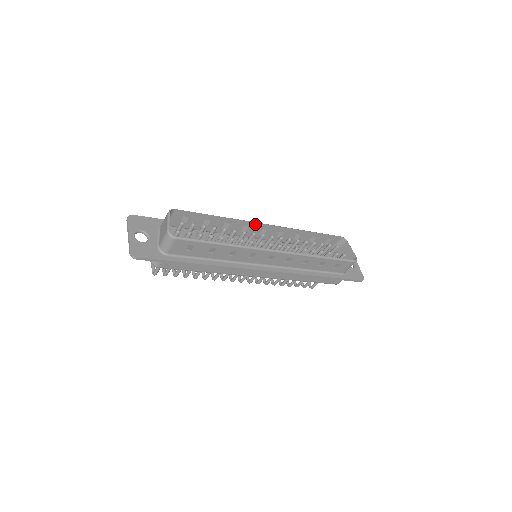
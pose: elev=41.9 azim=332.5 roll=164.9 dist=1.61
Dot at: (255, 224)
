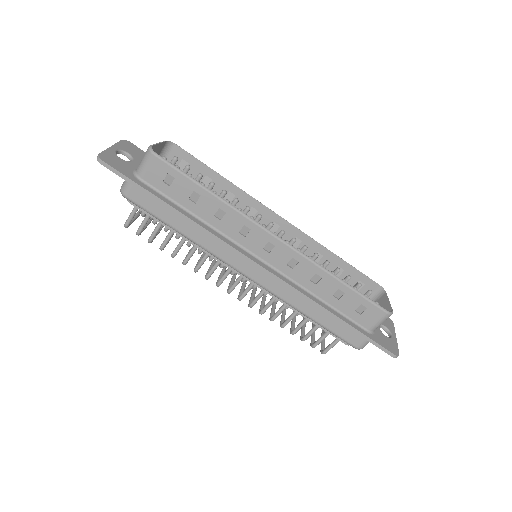
Dot at: (266, 210)
